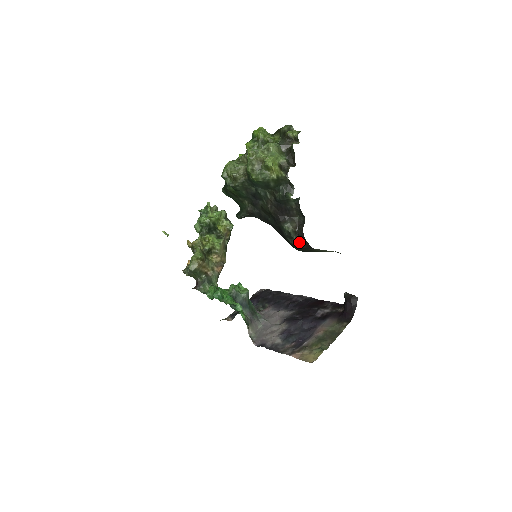
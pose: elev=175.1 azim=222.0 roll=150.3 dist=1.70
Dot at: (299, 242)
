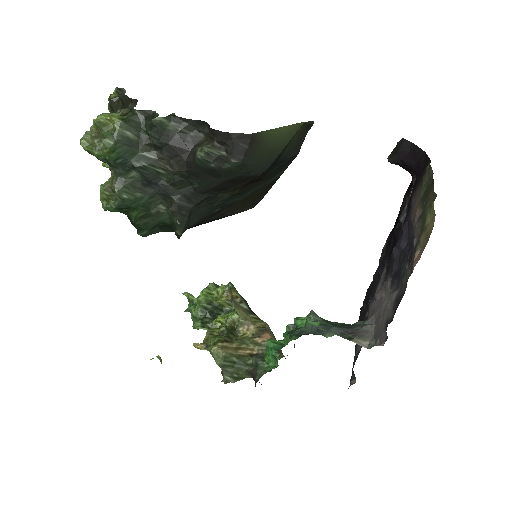
Dot at: (232, 149)
